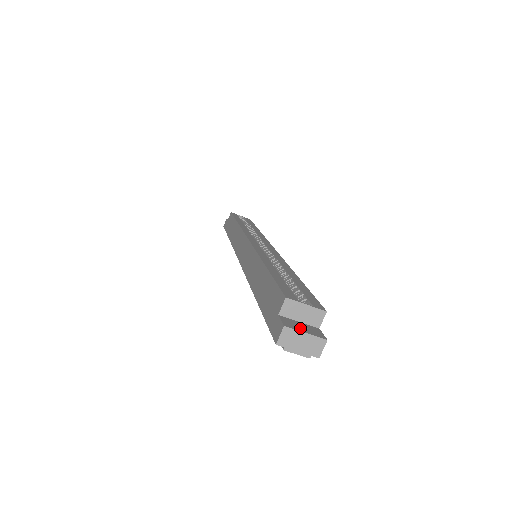
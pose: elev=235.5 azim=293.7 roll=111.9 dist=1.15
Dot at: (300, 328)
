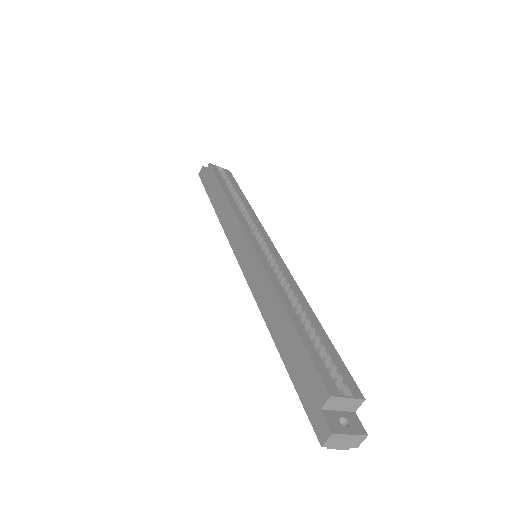
Dot at: (344, 427)
